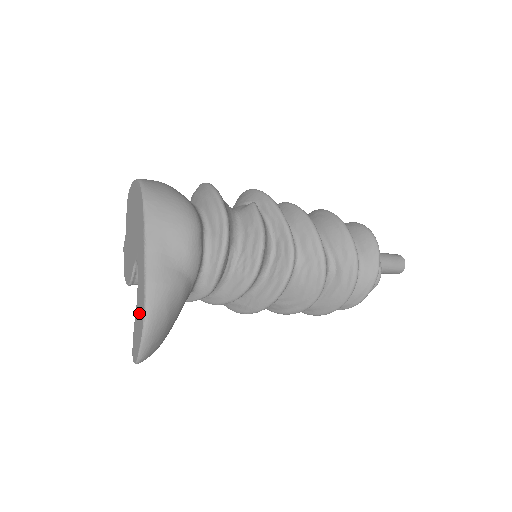
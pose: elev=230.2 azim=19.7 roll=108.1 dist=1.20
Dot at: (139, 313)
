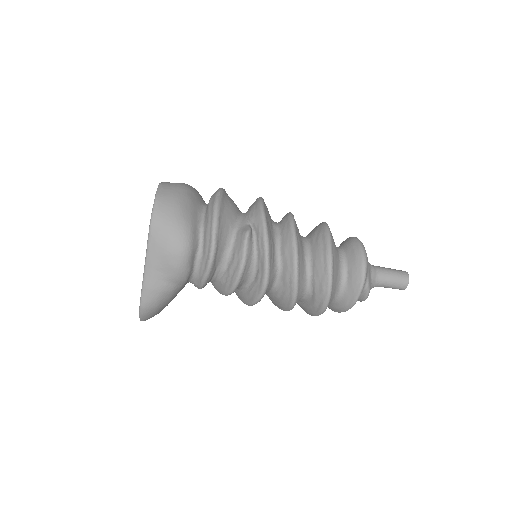
Dot at: occluded
